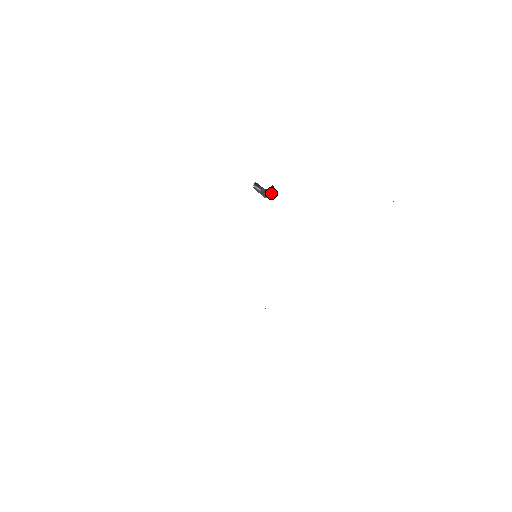
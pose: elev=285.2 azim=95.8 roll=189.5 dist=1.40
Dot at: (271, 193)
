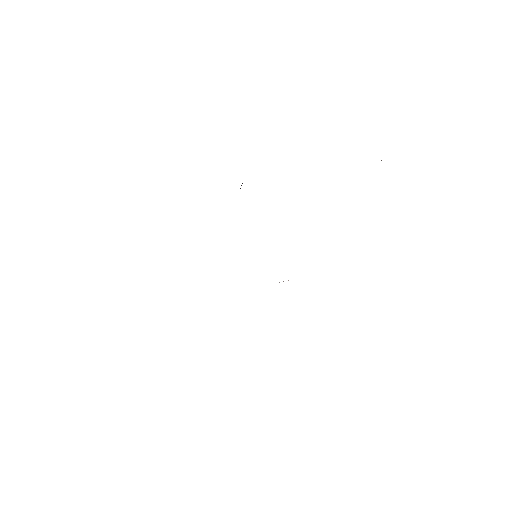
Dot at: occluded
